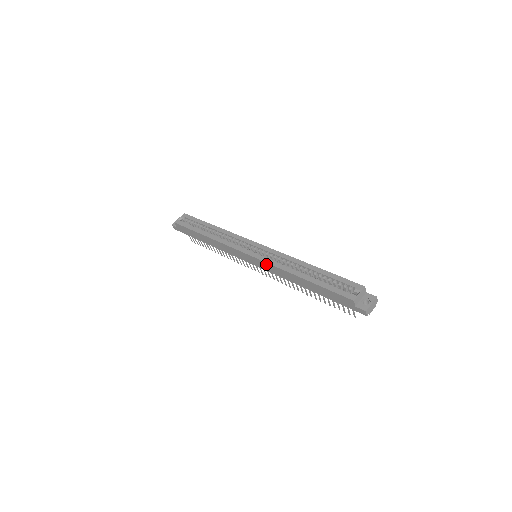
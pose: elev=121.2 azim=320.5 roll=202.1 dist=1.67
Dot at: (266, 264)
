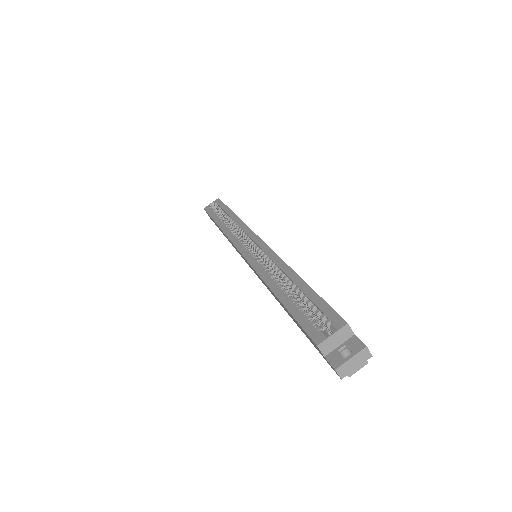
Dot at: (252, 268)
